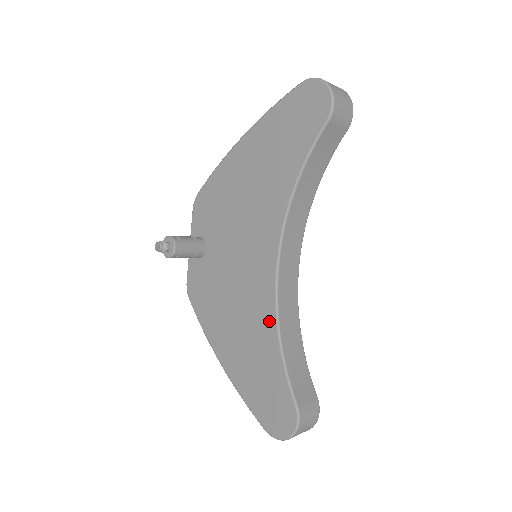
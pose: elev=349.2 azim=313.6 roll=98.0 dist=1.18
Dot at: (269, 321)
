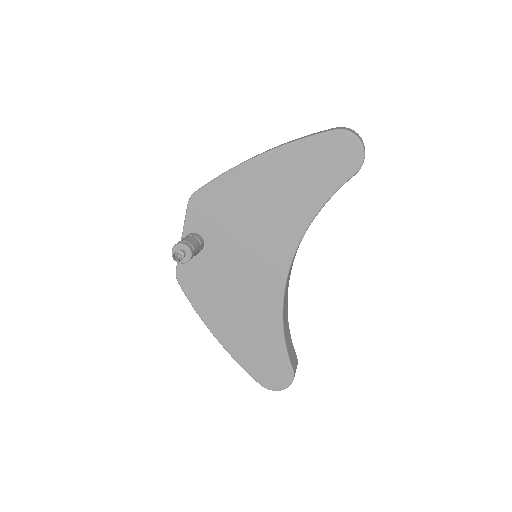
Dot at: (274, 313)
